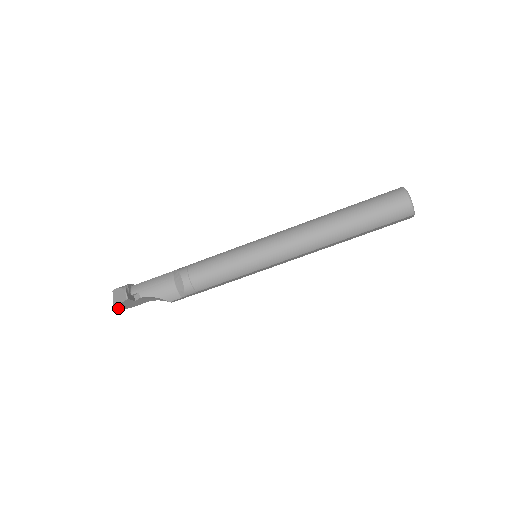
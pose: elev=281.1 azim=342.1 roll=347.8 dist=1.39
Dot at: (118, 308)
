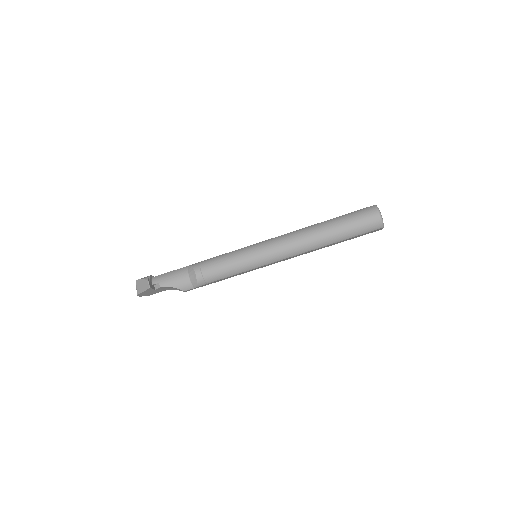
Dot at: (140, 295)
